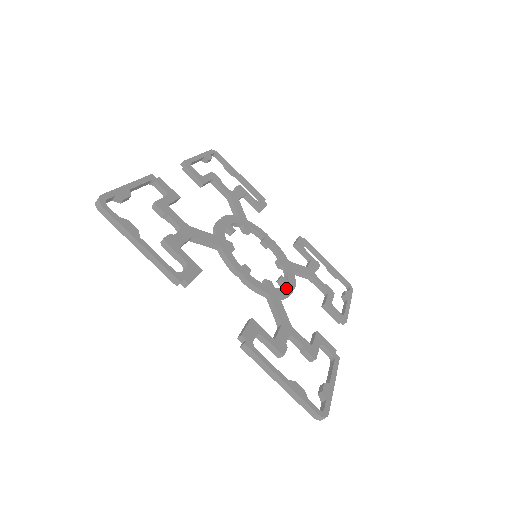
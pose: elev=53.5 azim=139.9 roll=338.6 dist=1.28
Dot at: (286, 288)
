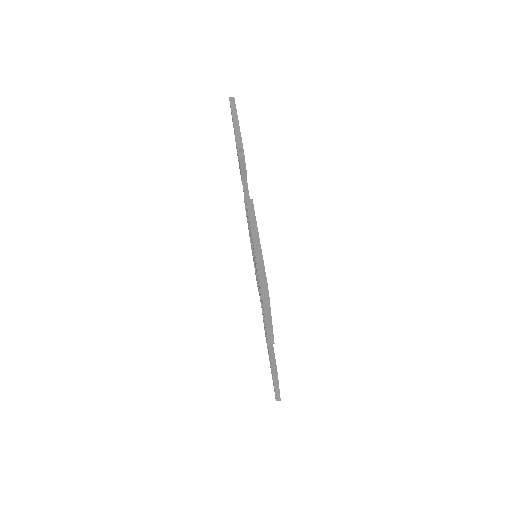
Dot at: occluded
